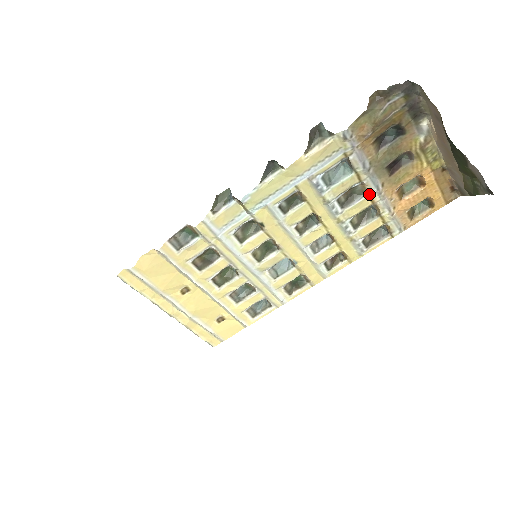
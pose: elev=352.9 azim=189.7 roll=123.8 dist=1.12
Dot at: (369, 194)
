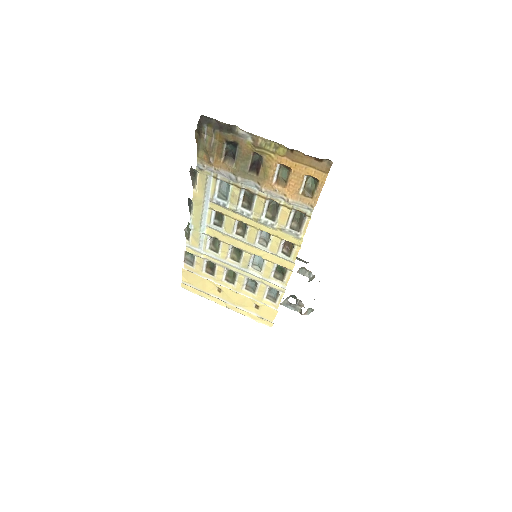
Dot at: (256, 194)
